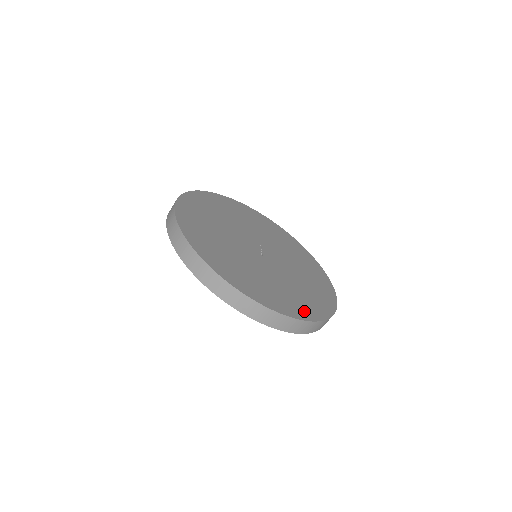
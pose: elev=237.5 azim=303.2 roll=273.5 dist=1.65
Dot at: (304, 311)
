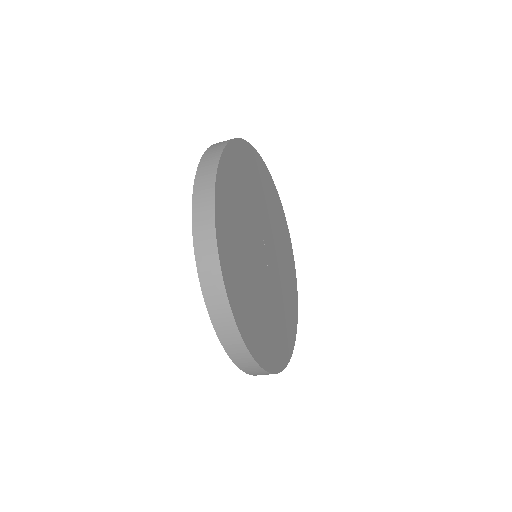
Dot at: (291, 336)
